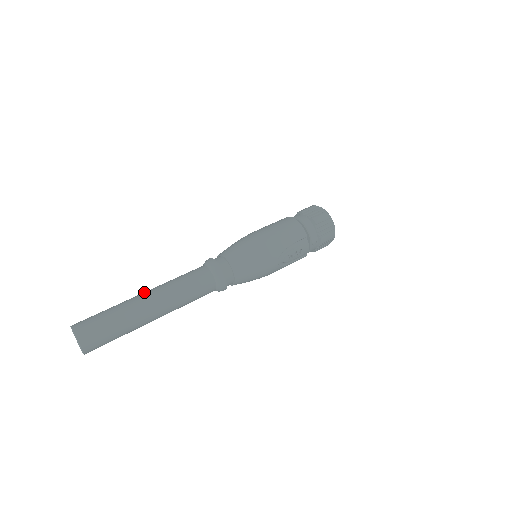
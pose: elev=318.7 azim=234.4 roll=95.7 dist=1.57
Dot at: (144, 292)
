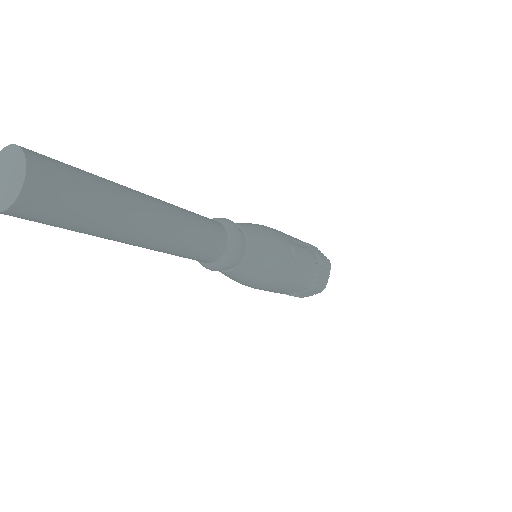
Dot at: occluded
